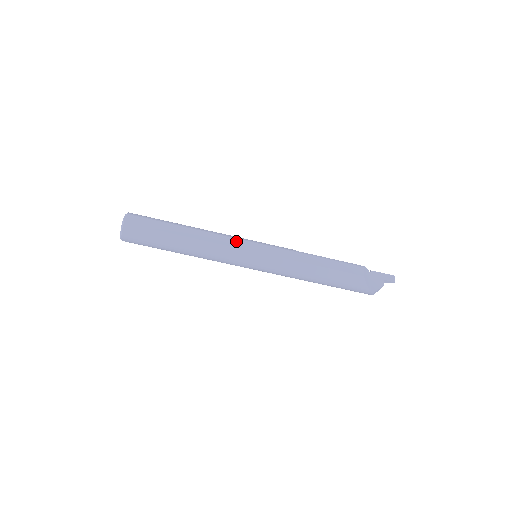
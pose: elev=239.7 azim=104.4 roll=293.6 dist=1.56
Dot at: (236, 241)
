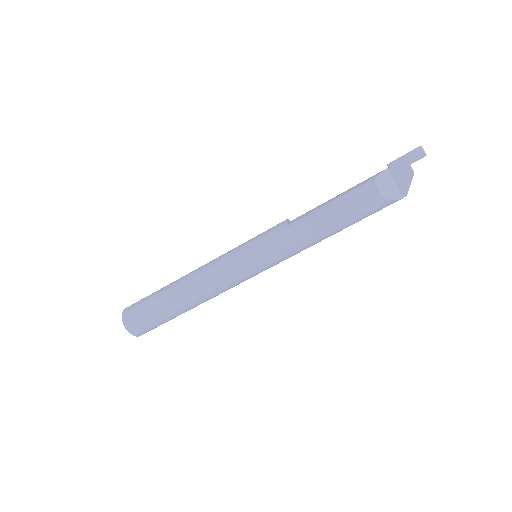
Dot at: (226, 269)
